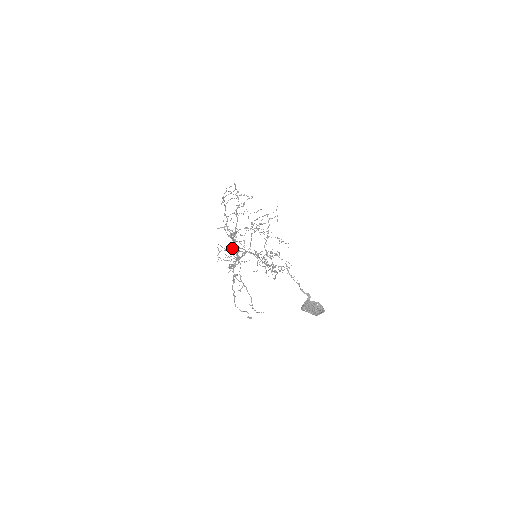
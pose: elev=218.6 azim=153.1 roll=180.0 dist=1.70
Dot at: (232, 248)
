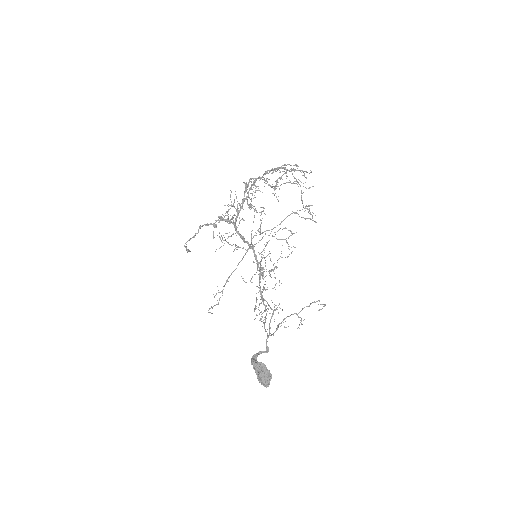
Dot at: occluded
